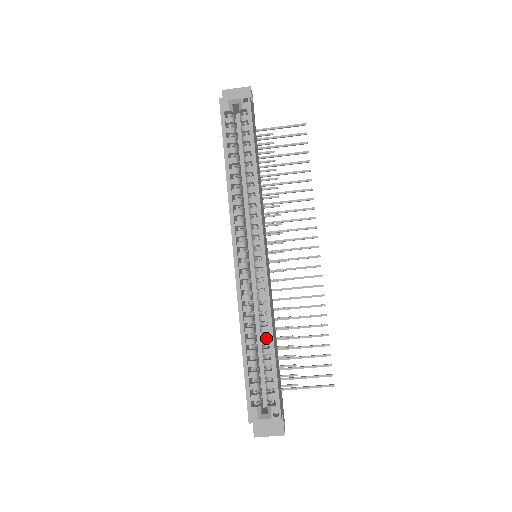
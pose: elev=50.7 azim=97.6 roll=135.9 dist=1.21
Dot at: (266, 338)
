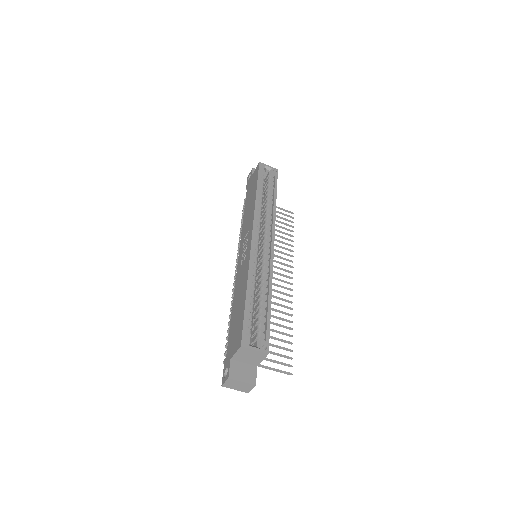
Dot at: (265, 295)
